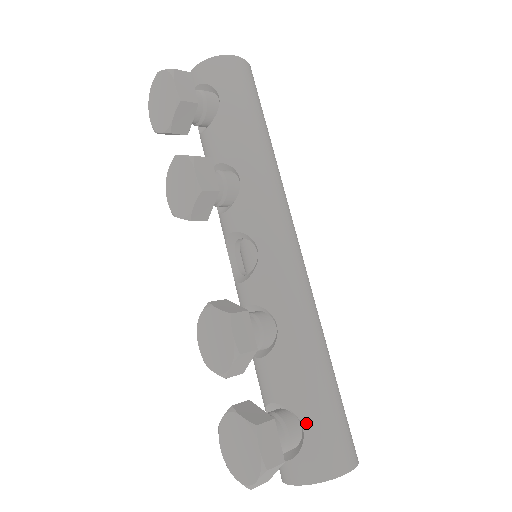
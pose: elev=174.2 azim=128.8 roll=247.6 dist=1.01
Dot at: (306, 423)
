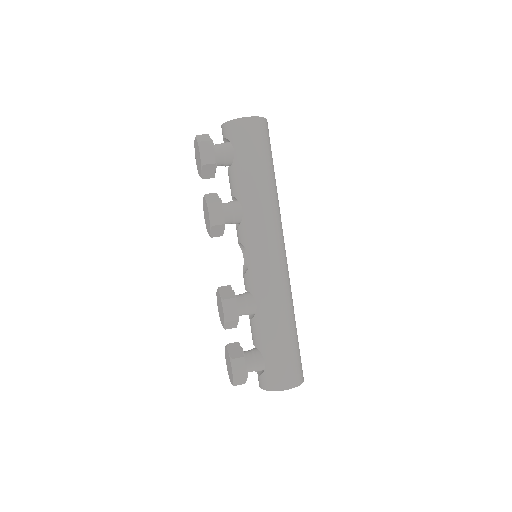
Dot at: (267, 360)
